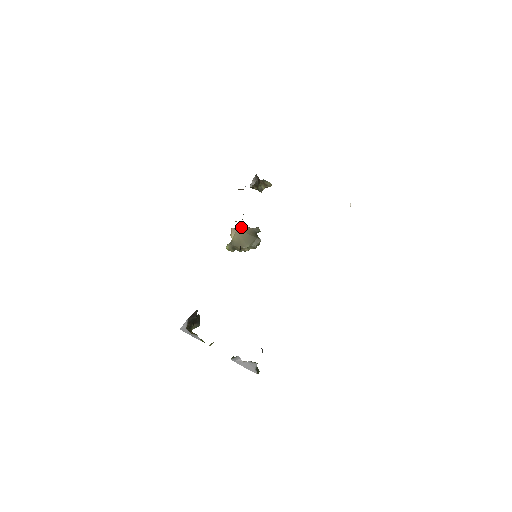
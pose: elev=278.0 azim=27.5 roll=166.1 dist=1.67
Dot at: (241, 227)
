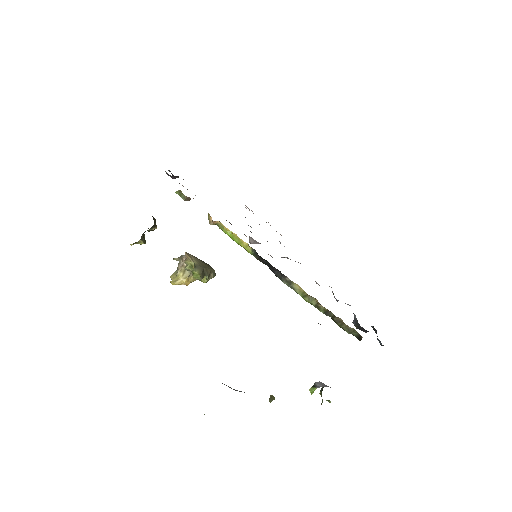
Dot at: occluded
